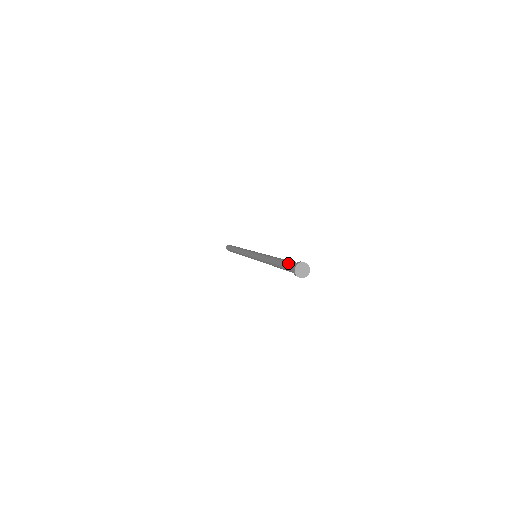
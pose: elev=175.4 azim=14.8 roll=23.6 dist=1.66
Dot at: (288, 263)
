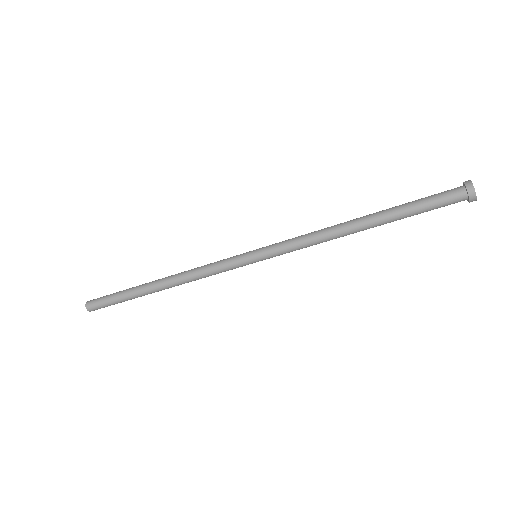
Dot at: (429, 197)
